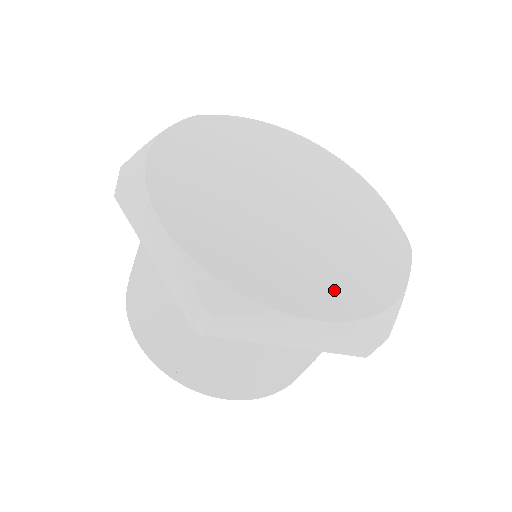
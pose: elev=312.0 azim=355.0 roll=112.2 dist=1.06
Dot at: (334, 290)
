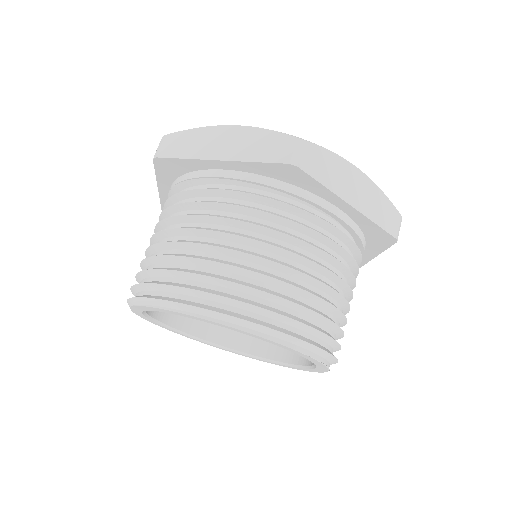
Dot at: occluded
